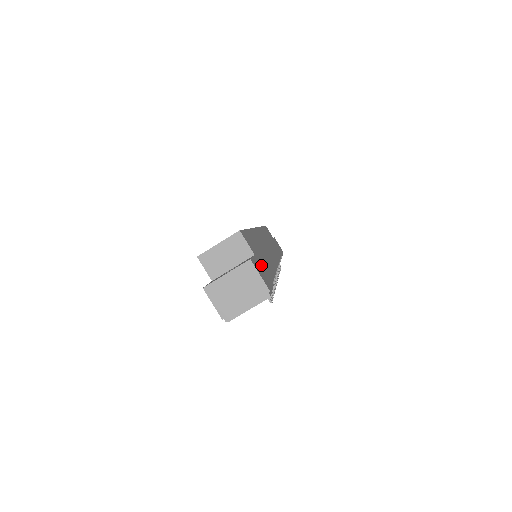
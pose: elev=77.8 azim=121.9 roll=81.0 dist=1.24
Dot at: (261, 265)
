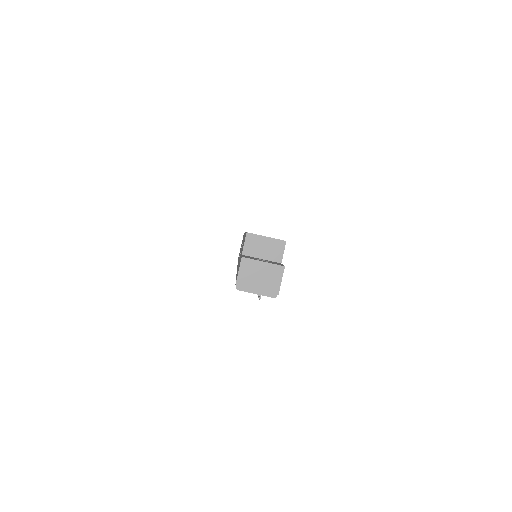
Dot at: occluded
